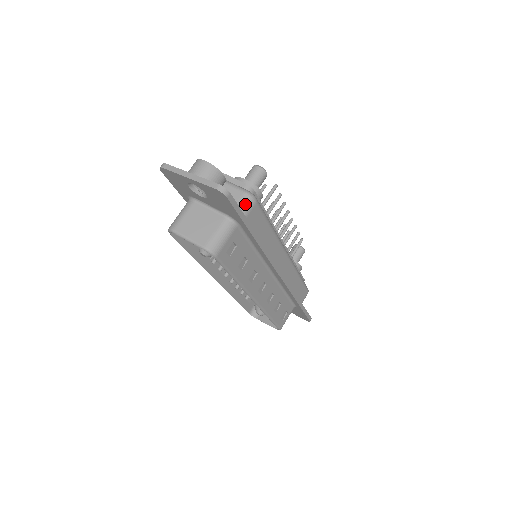
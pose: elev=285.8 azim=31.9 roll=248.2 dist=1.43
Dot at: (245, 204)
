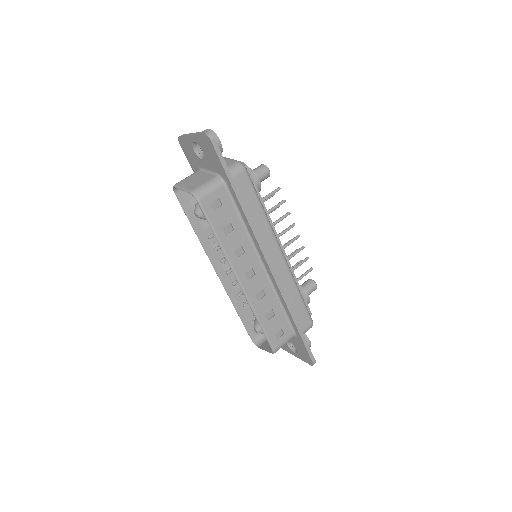
Dot at: (234, 167)
